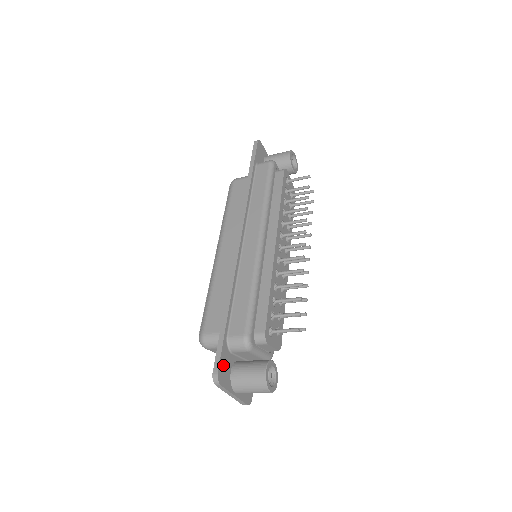
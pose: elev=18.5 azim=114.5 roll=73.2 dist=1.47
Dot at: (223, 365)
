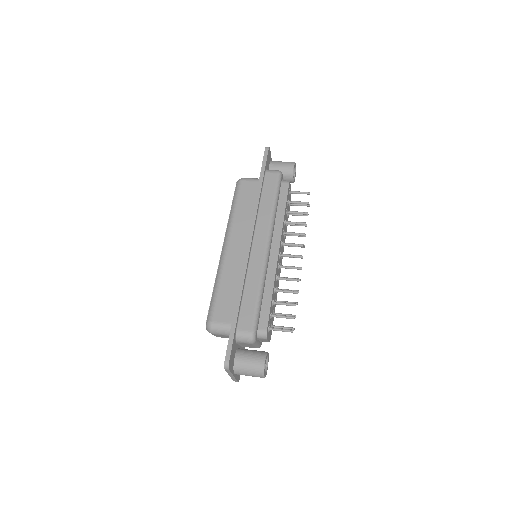
Dot at: (232, 354)
